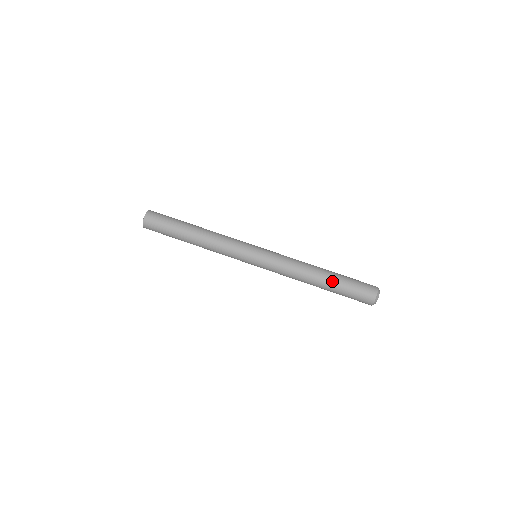
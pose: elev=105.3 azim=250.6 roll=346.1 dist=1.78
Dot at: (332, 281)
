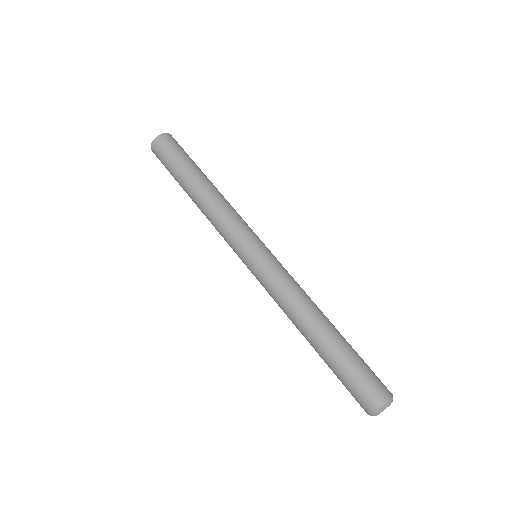
Dot at: (339, 339)
